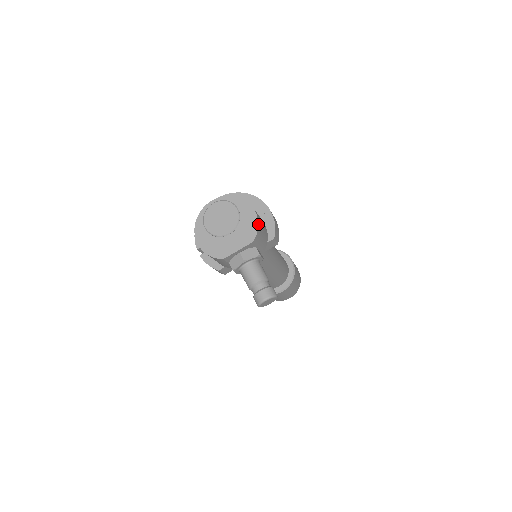
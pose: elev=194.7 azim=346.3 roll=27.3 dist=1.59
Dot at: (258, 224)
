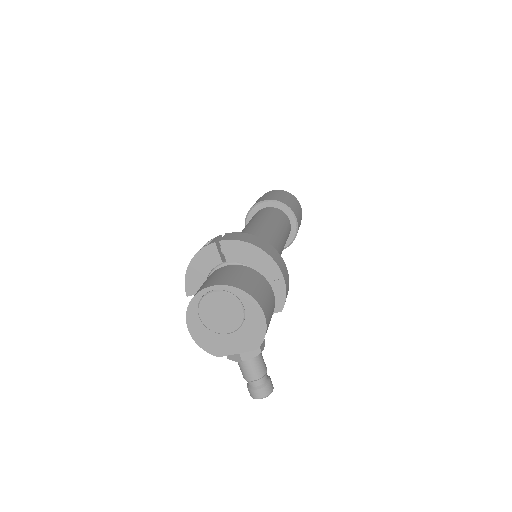
Dot at: (266, 331)
